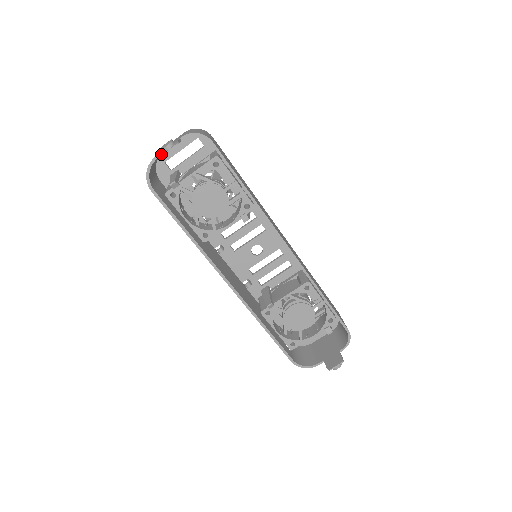
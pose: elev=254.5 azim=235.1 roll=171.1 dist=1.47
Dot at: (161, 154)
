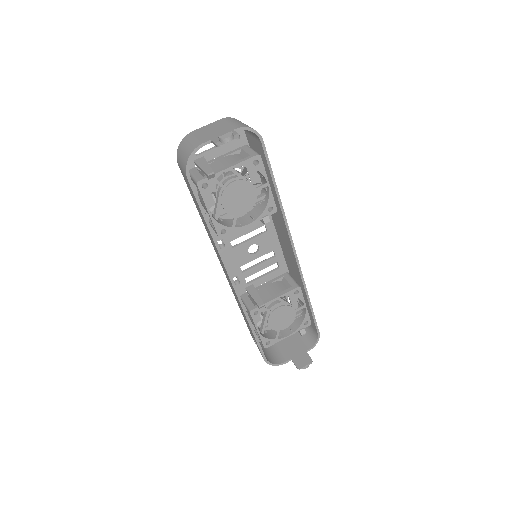
Dot at: (219, 144)
